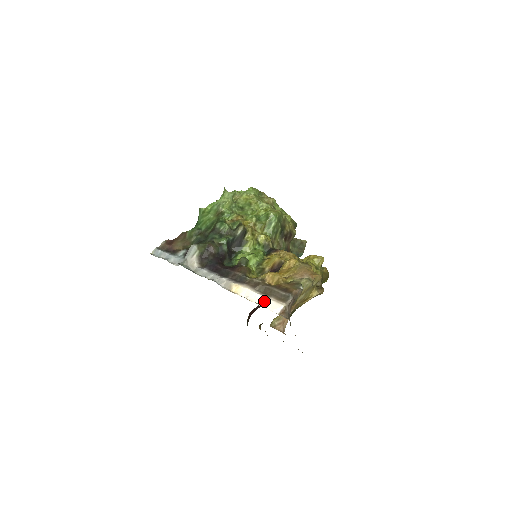
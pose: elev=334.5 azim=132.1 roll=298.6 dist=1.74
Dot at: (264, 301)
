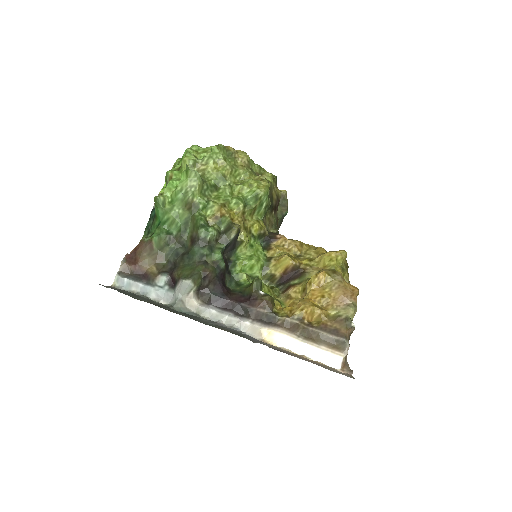
Dot at: (315, 353)
